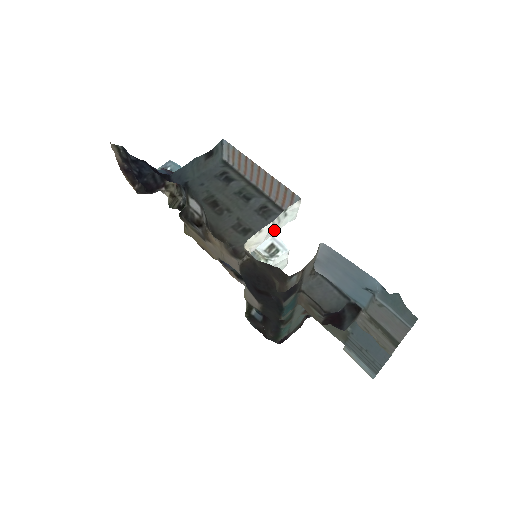
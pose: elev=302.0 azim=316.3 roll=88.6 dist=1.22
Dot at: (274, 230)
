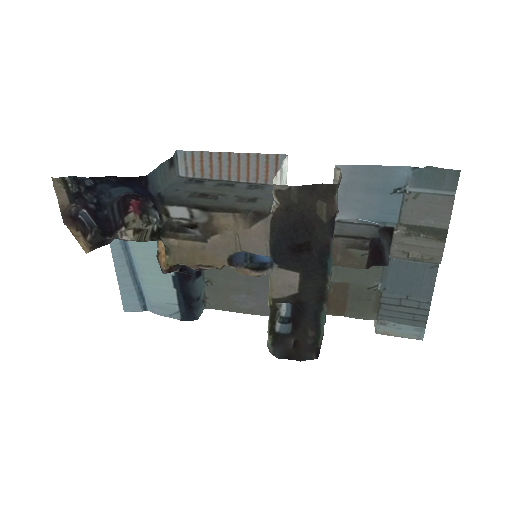
Dot at: occluded
